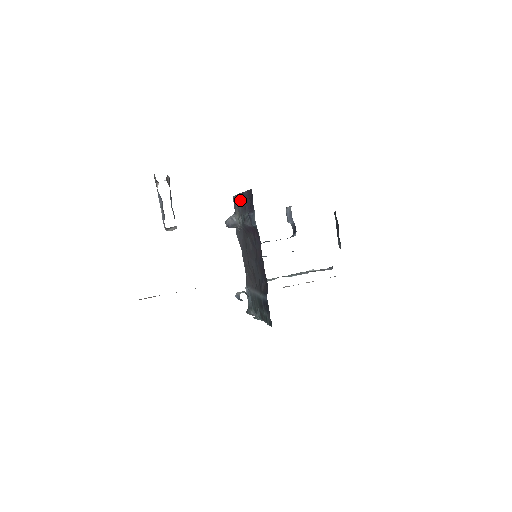
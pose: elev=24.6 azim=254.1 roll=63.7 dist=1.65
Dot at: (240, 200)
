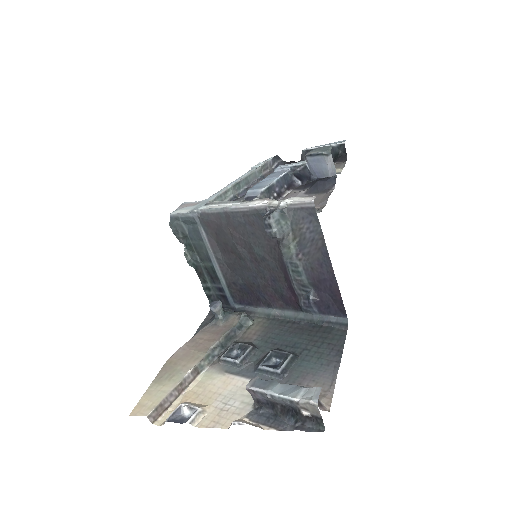
Dot at: (320, 253)
